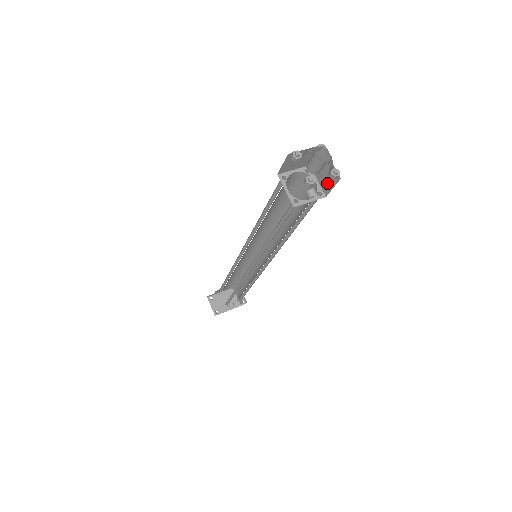
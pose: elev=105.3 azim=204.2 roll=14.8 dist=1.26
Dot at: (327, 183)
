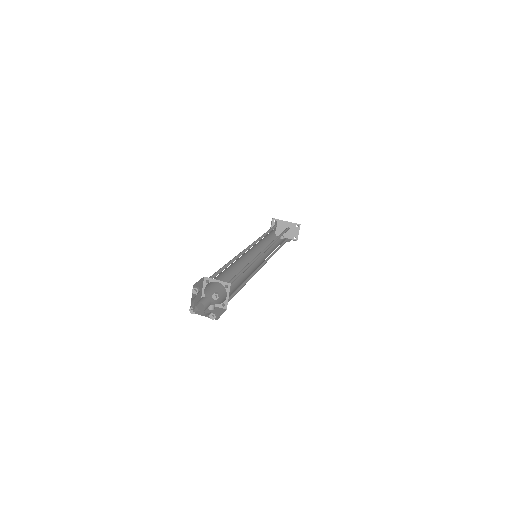
Dot at: occluded
